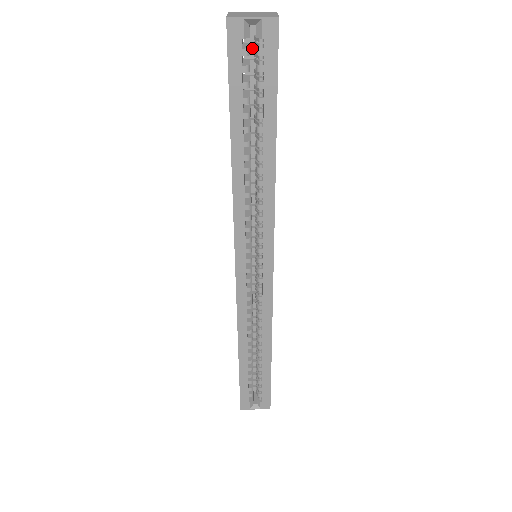
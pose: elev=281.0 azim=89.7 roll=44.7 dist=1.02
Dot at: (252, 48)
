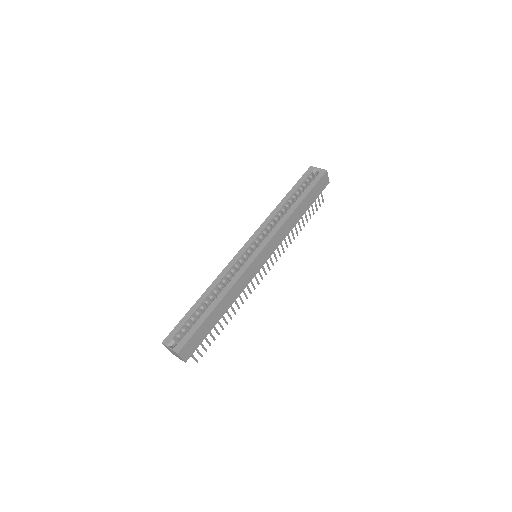
Dot at: occluded
